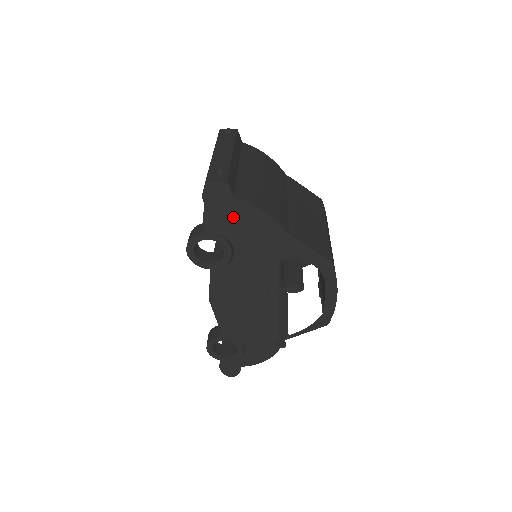
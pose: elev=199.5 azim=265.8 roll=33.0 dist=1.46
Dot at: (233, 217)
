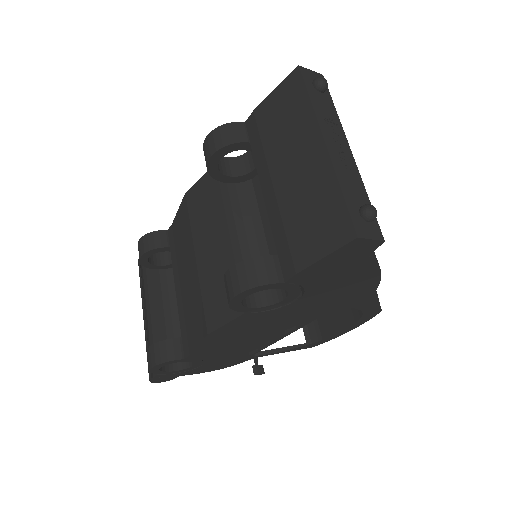
Dot at: (340, 273)
